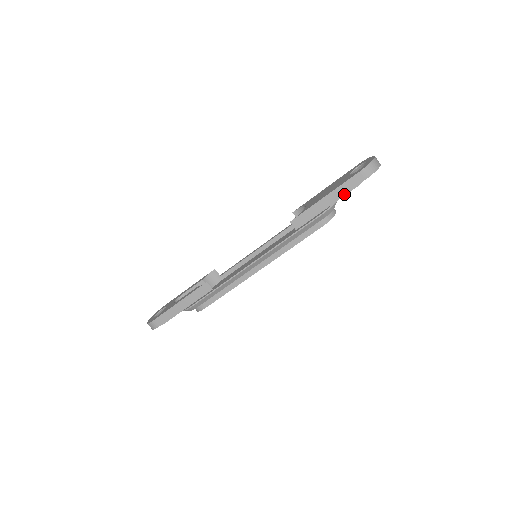
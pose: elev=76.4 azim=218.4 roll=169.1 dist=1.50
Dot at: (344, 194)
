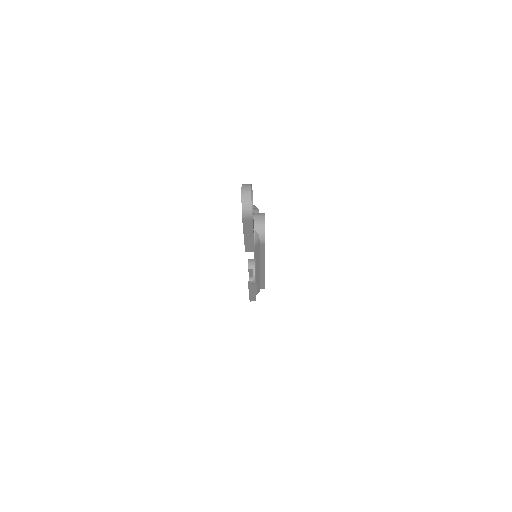
Dot at: (252, 230)
